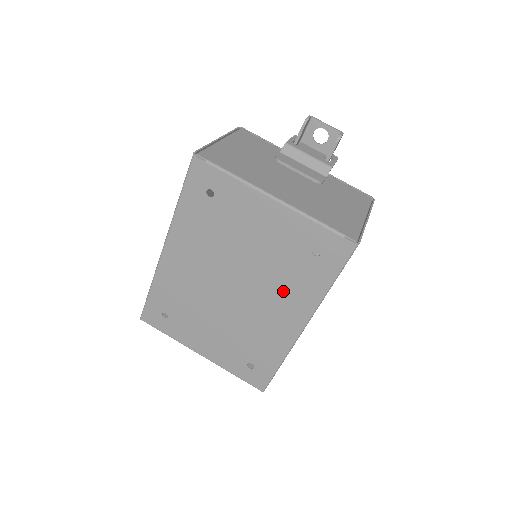
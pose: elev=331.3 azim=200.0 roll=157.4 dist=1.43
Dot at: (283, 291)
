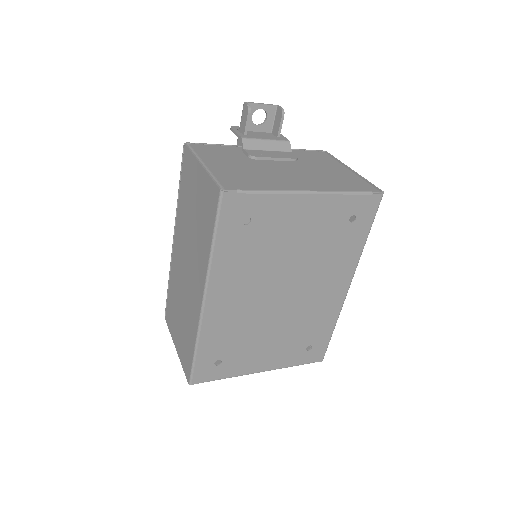
Dot at: (329, 268)
